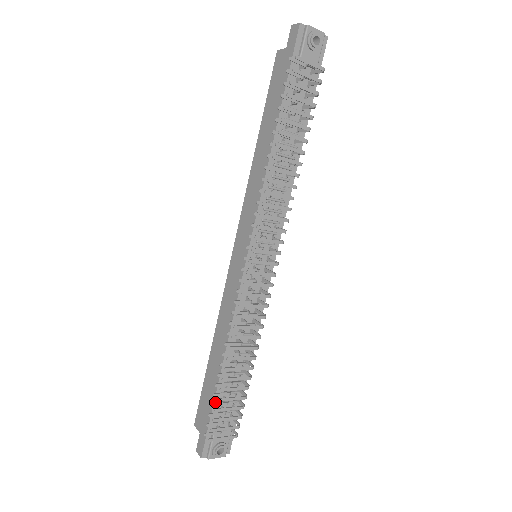
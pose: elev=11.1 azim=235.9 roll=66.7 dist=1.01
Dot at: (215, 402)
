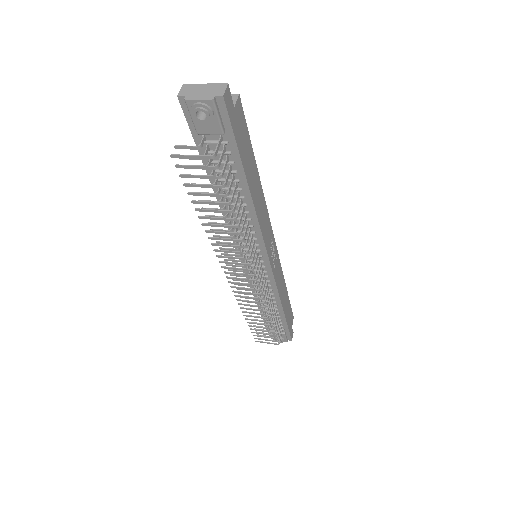
Dot at: occluded
